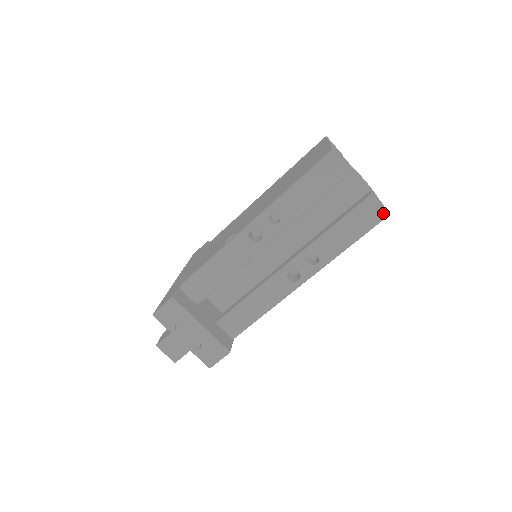
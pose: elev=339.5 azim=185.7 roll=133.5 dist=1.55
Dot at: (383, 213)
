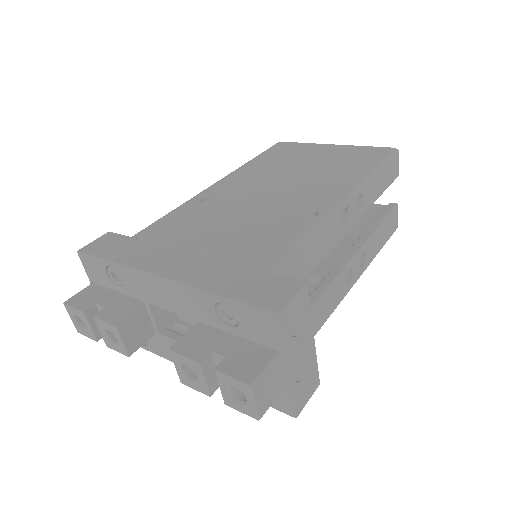
Dot at: (397, 225)
